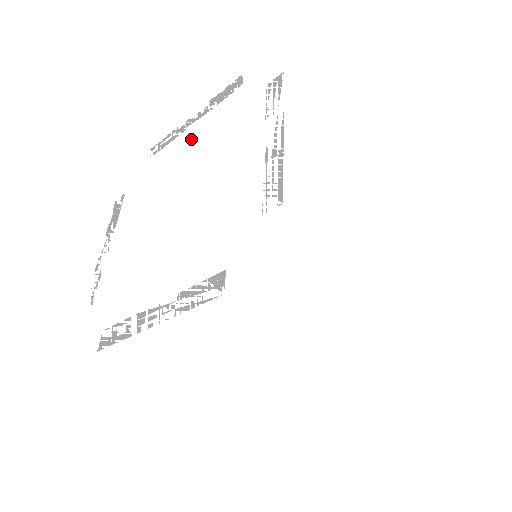
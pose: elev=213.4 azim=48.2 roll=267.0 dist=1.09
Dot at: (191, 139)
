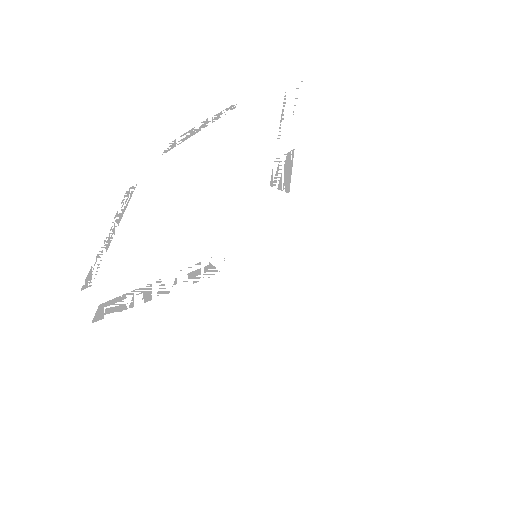
Dot at: (207, 137)
